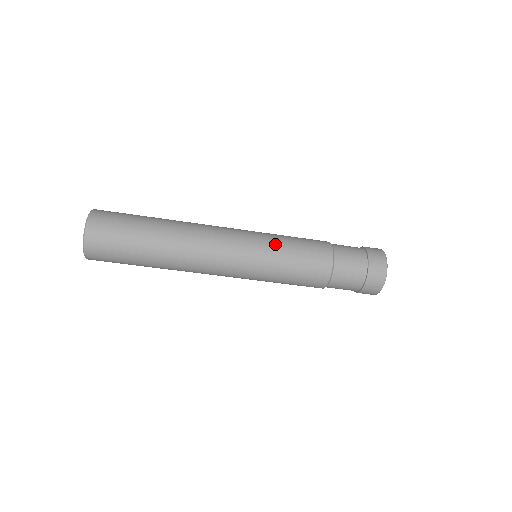
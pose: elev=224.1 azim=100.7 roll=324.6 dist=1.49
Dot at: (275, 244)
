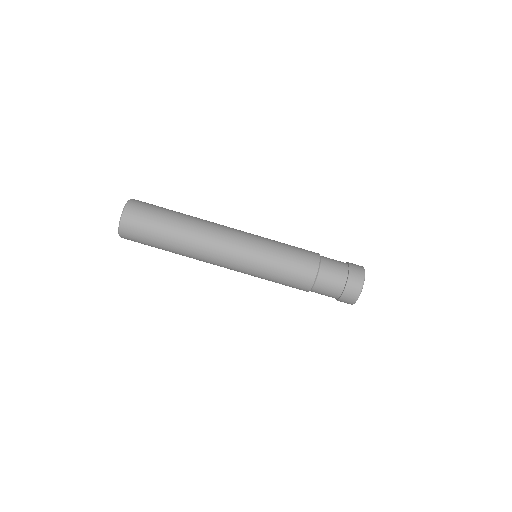
Dot at: (273, 240)
